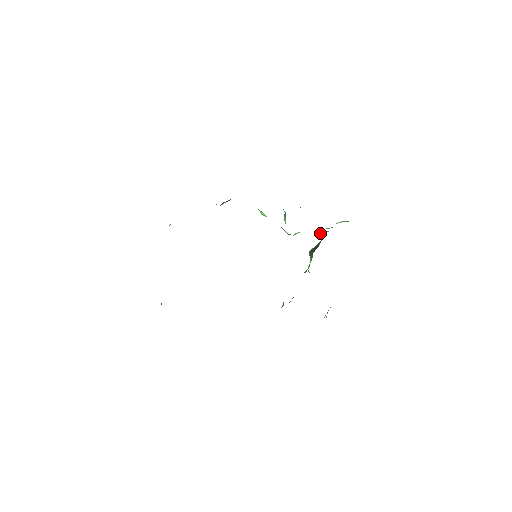
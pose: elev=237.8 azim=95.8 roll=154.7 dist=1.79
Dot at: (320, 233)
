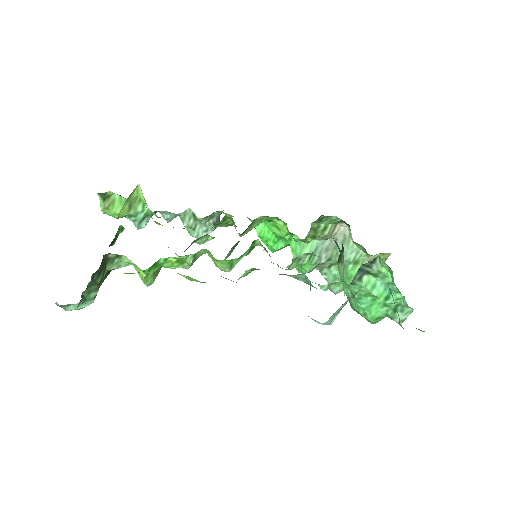
Dot at: (346, 245)
